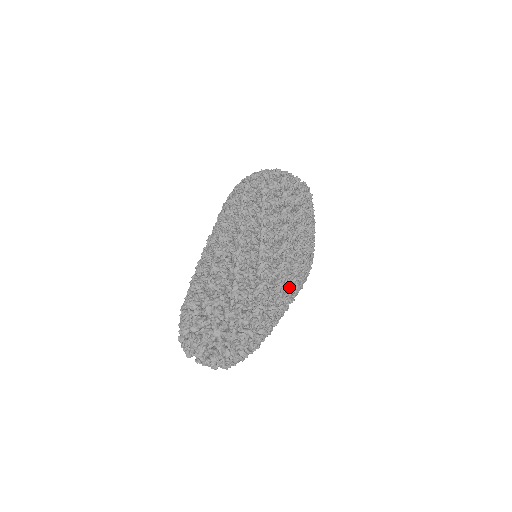
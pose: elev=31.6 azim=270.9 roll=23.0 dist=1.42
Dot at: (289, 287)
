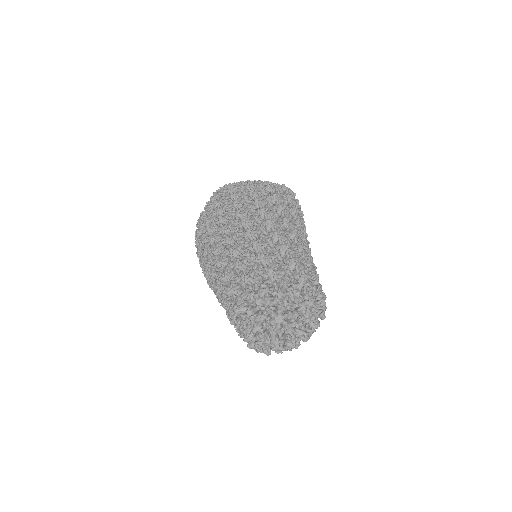
Dot at: occluded
